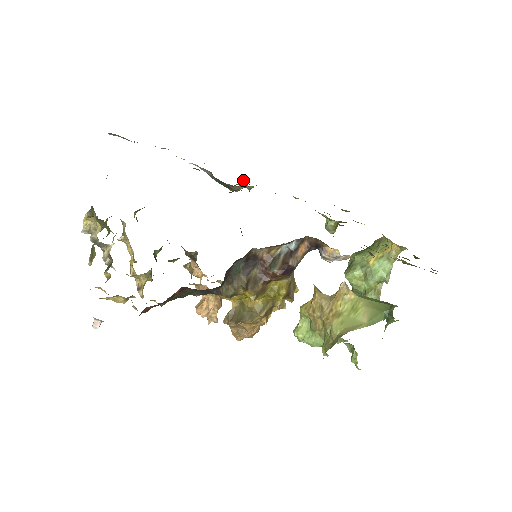
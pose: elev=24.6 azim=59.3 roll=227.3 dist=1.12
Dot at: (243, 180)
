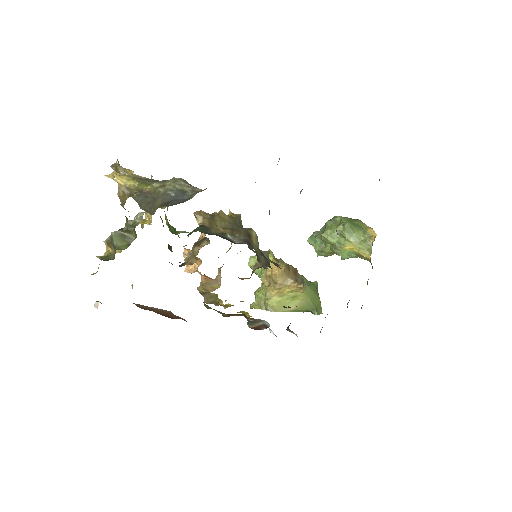
Dot at: occluded
